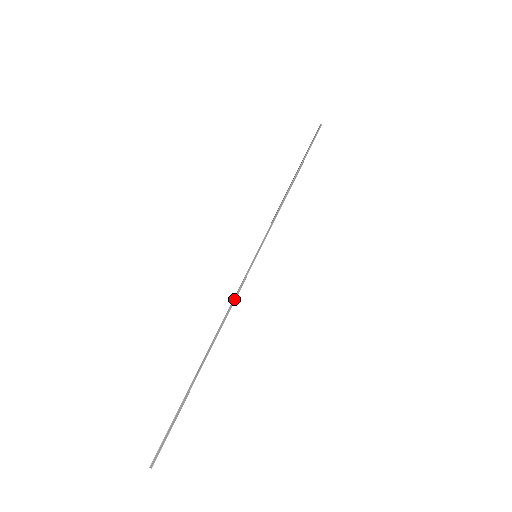
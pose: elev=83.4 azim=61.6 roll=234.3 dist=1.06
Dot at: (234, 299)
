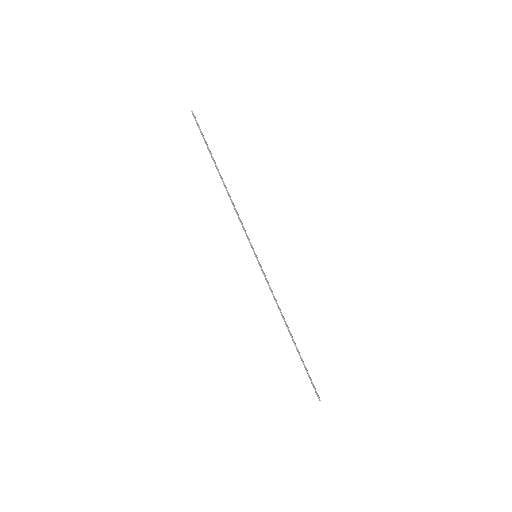
Dot at: (272, 293)
